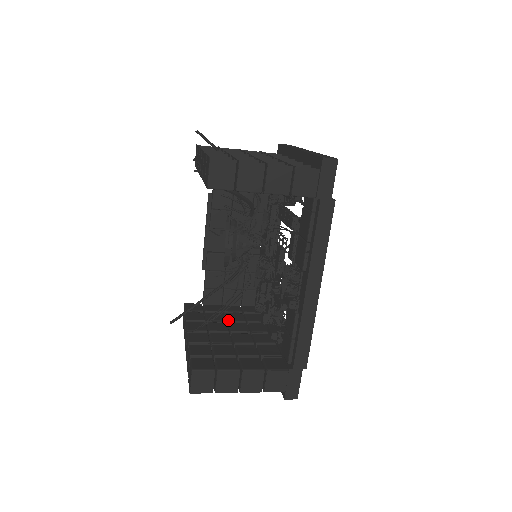
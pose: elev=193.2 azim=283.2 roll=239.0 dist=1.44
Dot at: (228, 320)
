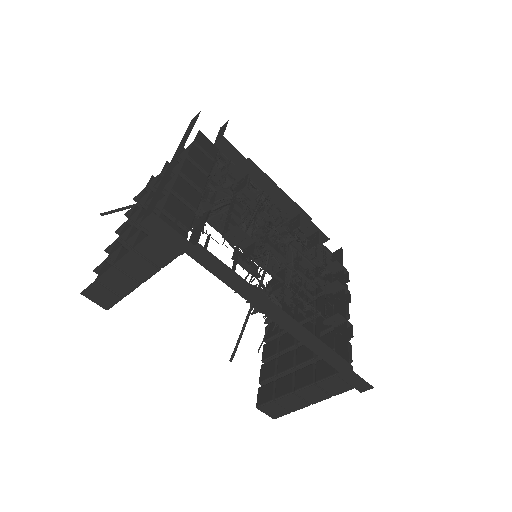
Dot at: occluded
